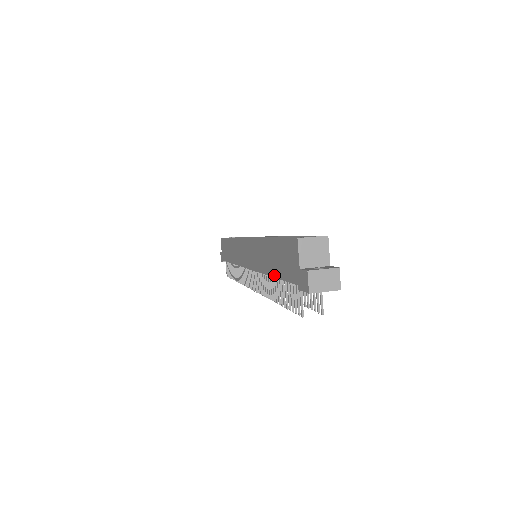
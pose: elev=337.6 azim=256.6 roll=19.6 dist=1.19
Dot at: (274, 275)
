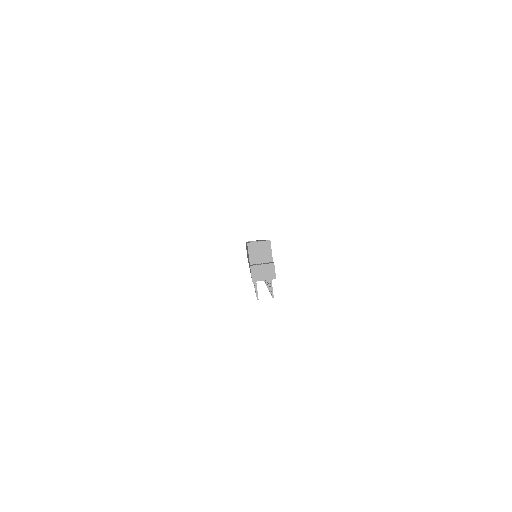
Dot at: occluded
